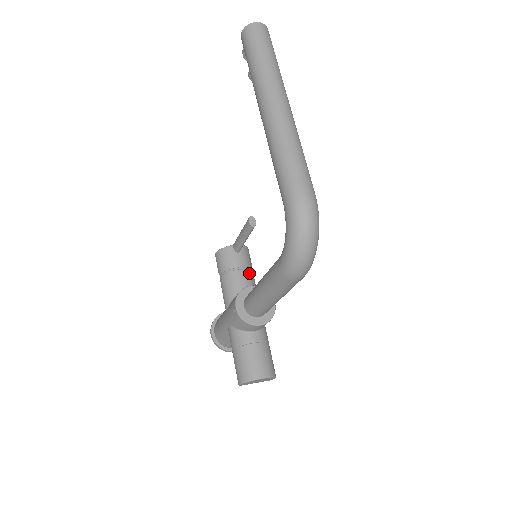
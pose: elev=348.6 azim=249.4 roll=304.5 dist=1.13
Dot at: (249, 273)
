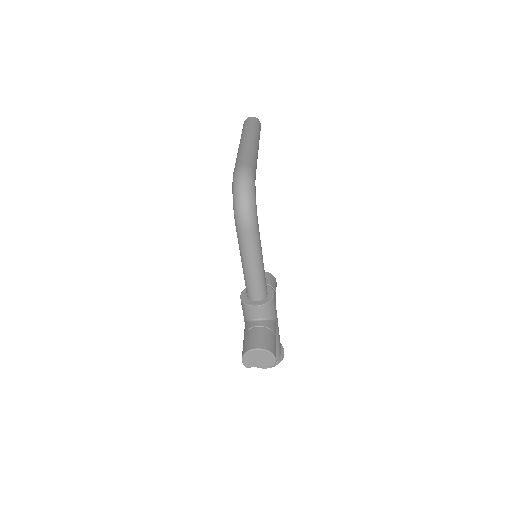
Dot at: occluded
